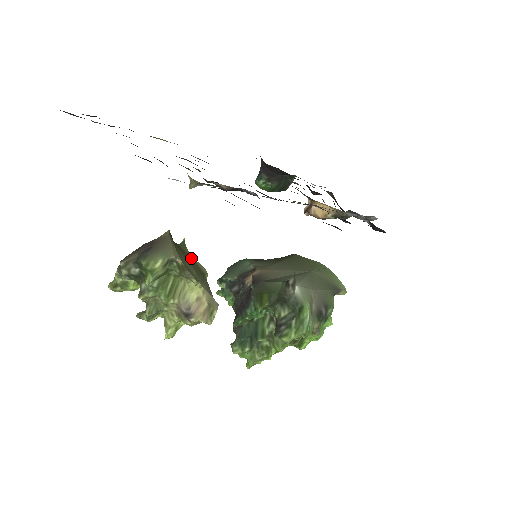
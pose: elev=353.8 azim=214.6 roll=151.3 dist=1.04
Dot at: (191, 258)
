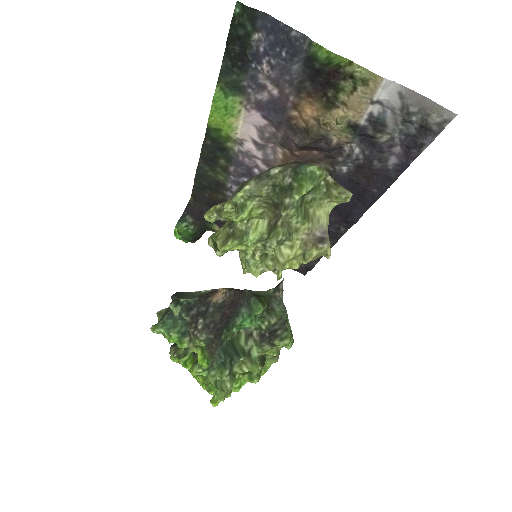
Dot at: occluded
